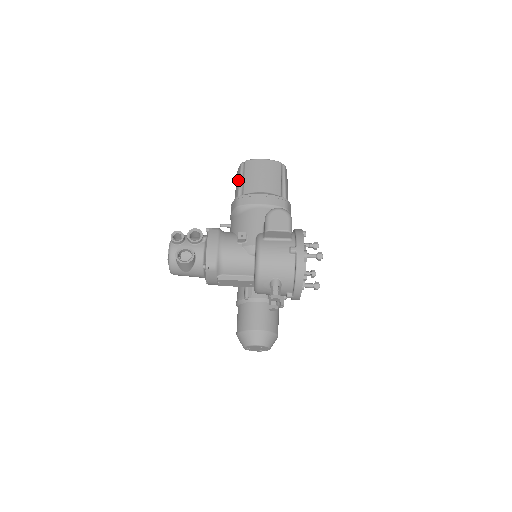
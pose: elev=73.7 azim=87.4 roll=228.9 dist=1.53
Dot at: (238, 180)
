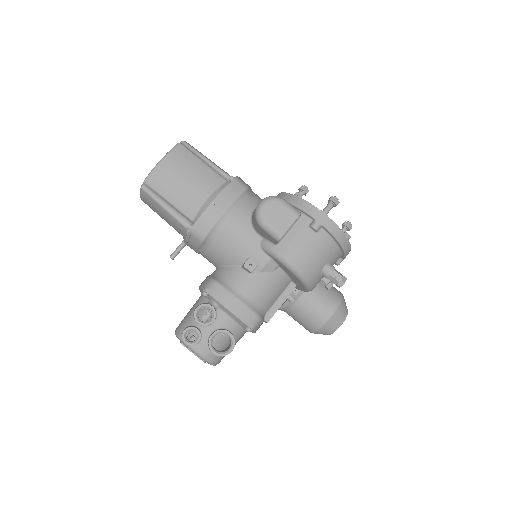
Dot at: (162, 210)
